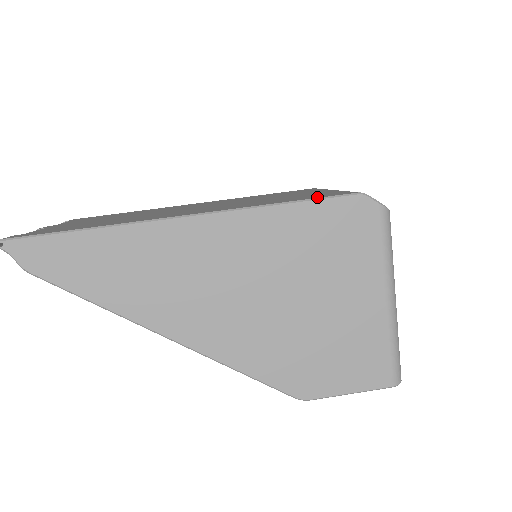
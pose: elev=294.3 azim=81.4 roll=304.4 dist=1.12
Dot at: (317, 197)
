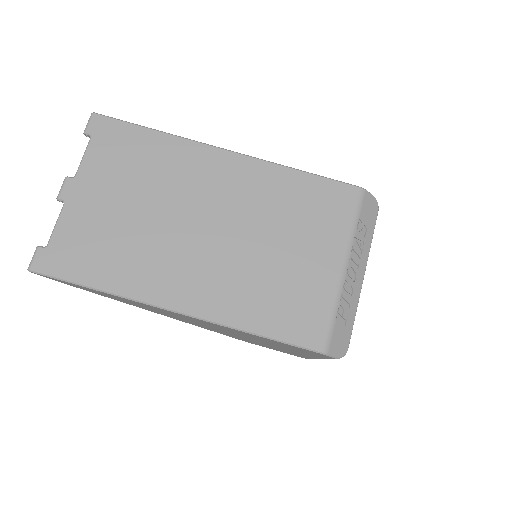
Dot at: (288, 339)
